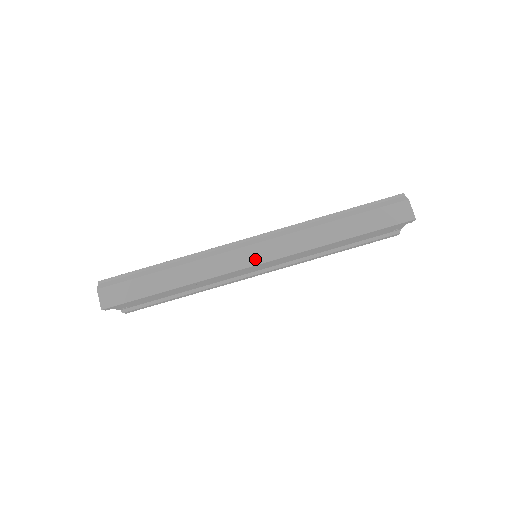
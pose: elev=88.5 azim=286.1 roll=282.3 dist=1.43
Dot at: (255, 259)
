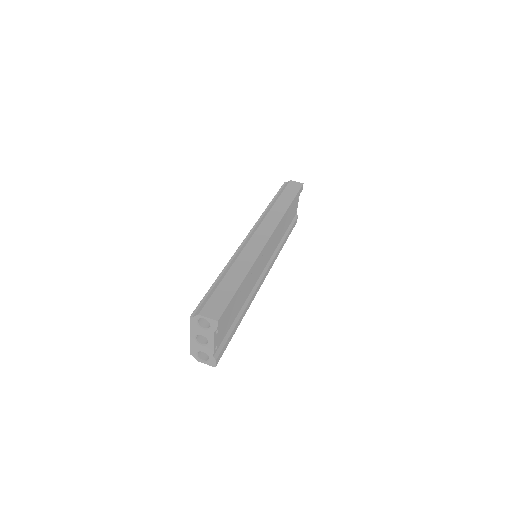
Dot at: (265, 236)
